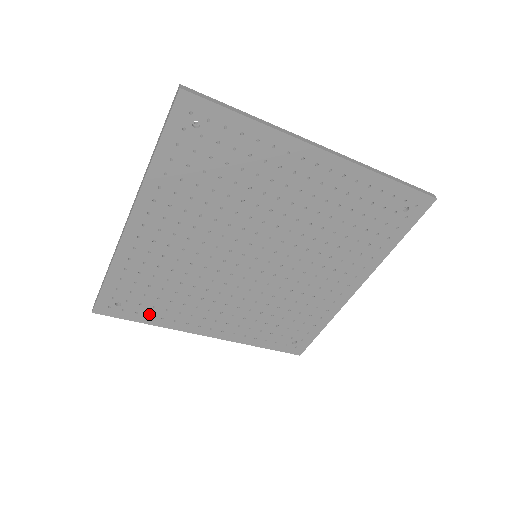
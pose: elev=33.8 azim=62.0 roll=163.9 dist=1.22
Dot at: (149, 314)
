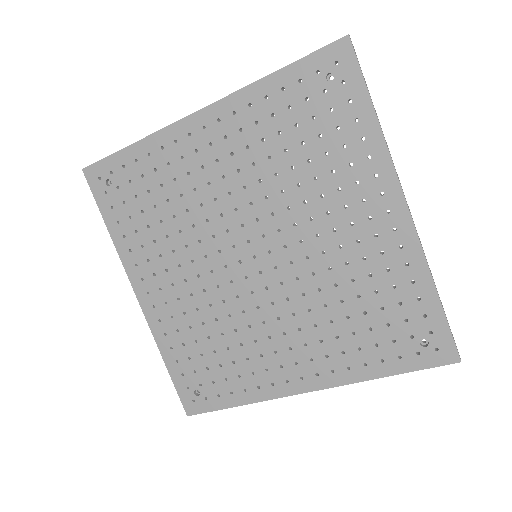
Dot at: (230, 391)
